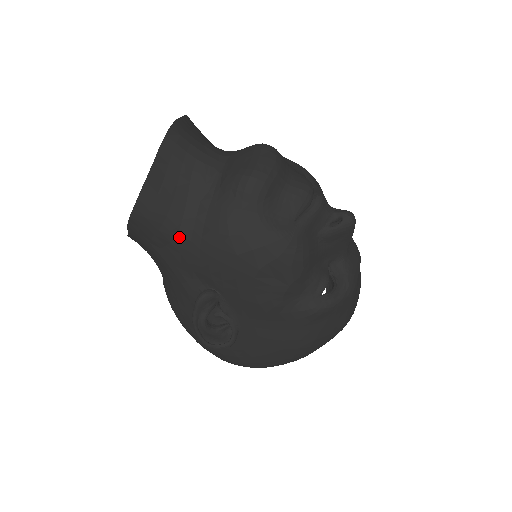
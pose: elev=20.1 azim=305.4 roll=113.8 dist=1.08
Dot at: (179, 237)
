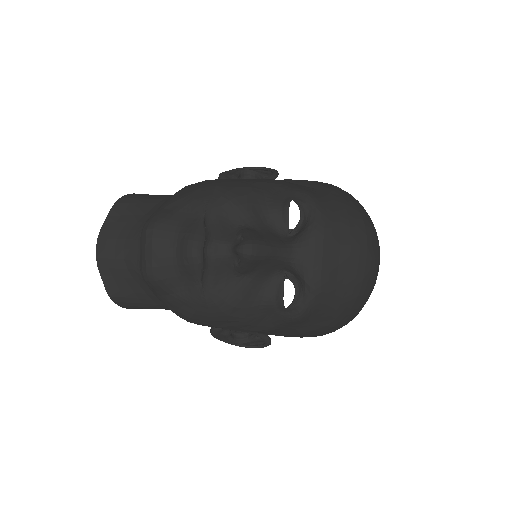
Dot at: (164, 308)
